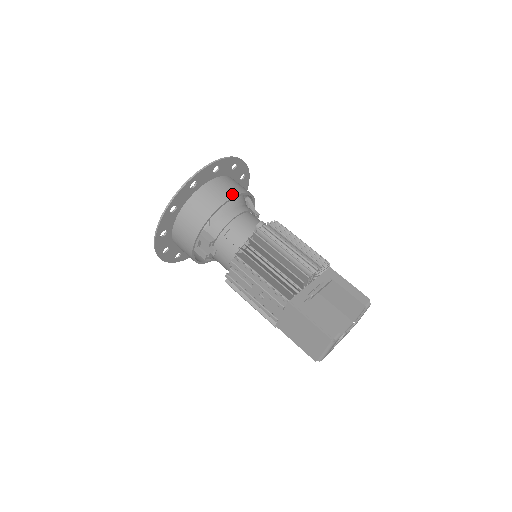
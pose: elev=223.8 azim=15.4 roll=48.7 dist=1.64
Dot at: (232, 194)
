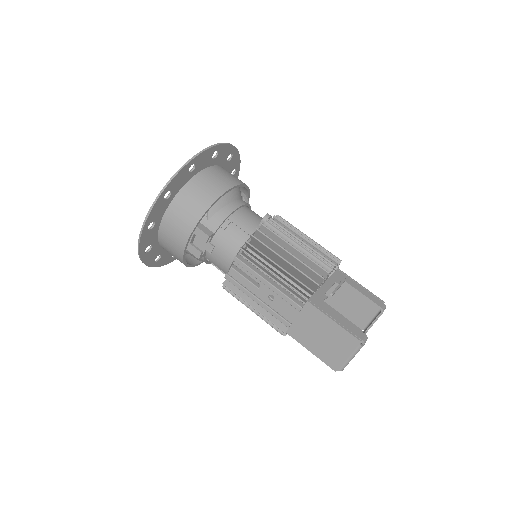
Dot at: (233, 183)
